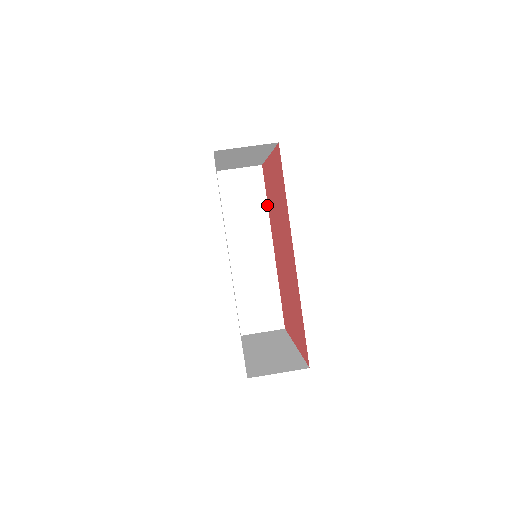
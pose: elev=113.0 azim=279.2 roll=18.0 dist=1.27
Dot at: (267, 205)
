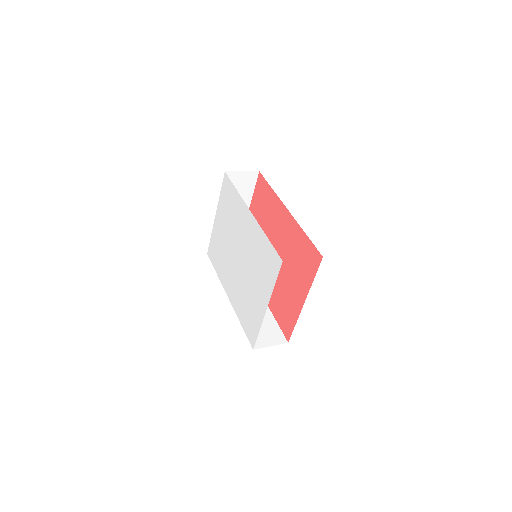
Dot at: occluded
